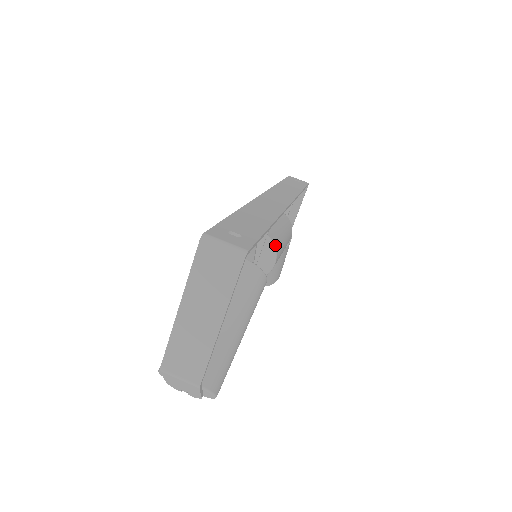
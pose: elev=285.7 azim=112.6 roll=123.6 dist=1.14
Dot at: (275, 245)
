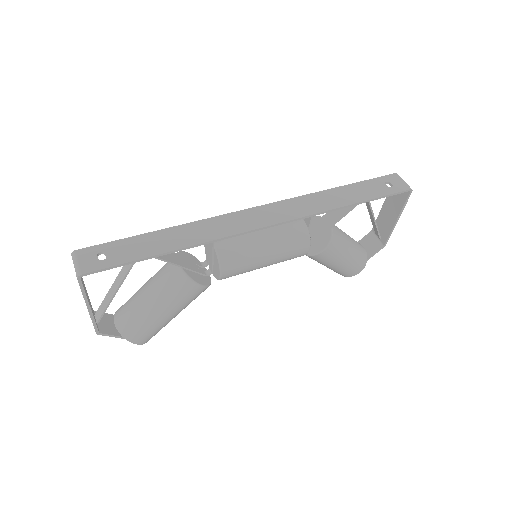
Dot at: (222, 260)
